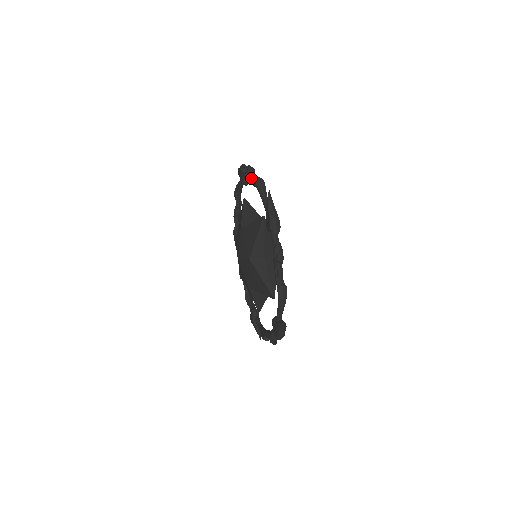
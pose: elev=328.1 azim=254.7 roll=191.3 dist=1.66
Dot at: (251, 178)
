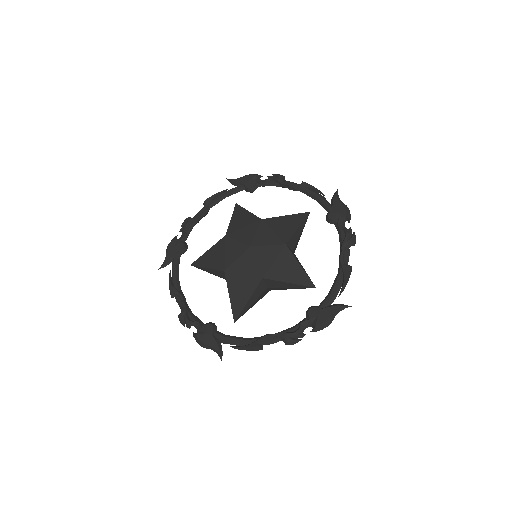
Dot at: (196, 216)
